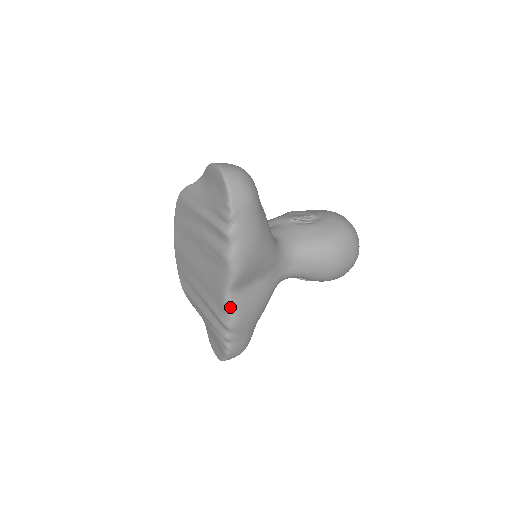
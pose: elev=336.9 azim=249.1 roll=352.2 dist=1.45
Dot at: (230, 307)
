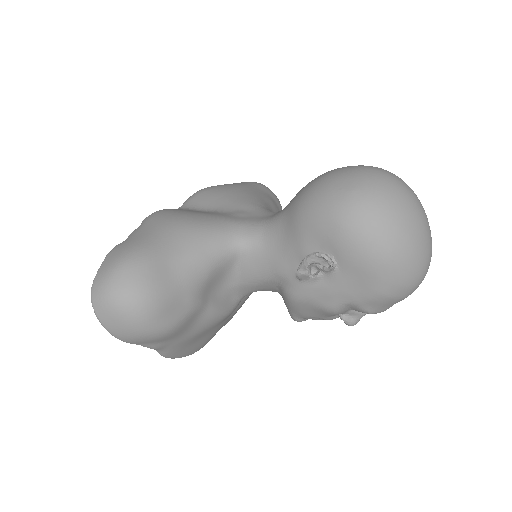
Dot at: occluded
